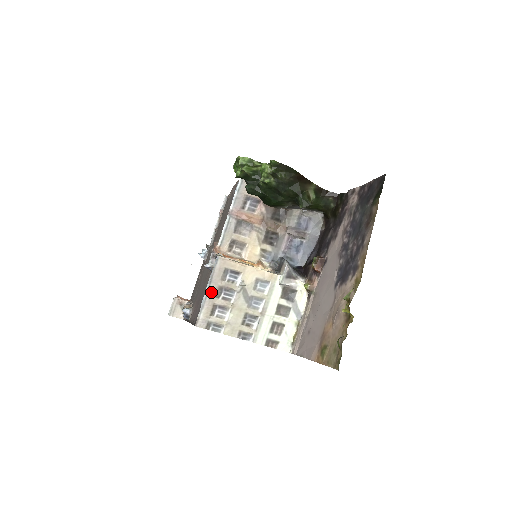
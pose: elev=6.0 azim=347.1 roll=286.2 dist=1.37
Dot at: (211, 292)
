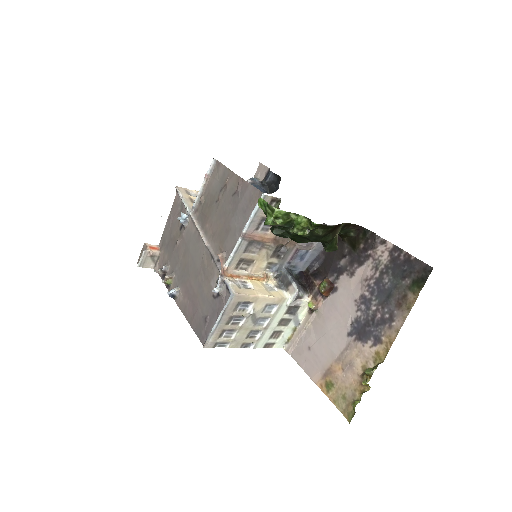
Dot at: (222, 322)
